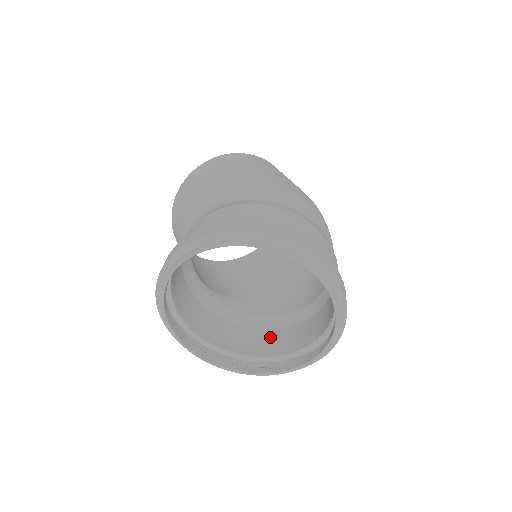
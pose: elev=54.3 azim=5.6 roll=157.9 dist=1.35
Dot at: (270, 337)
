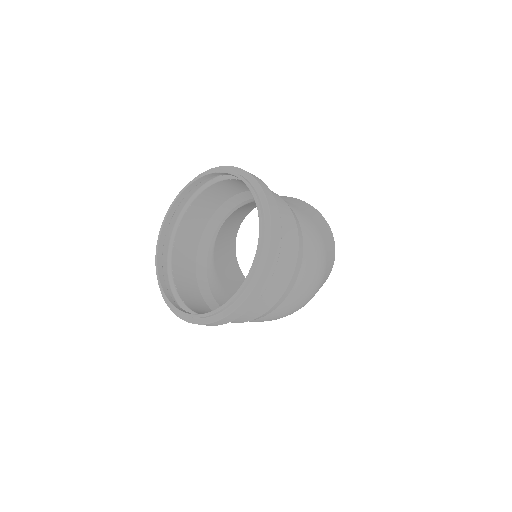
Dot at: (200, 304)
